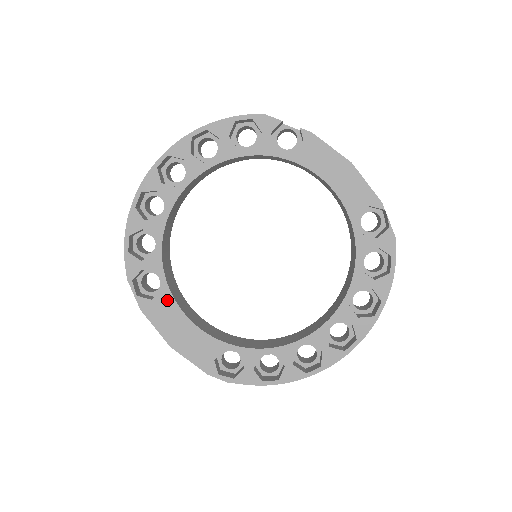
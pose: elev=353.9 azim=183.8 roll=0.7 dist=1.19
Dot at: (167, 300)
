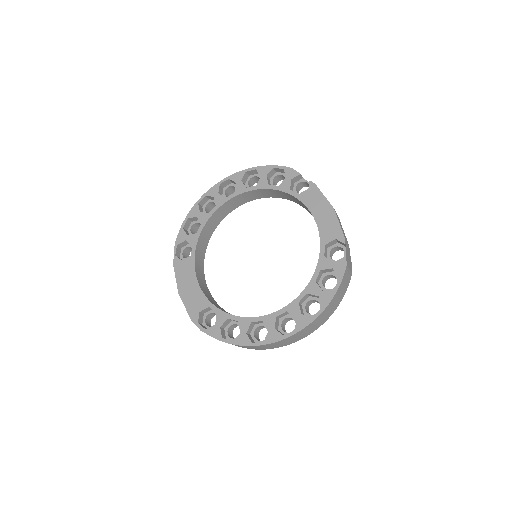
Dot at: (190, 263)
